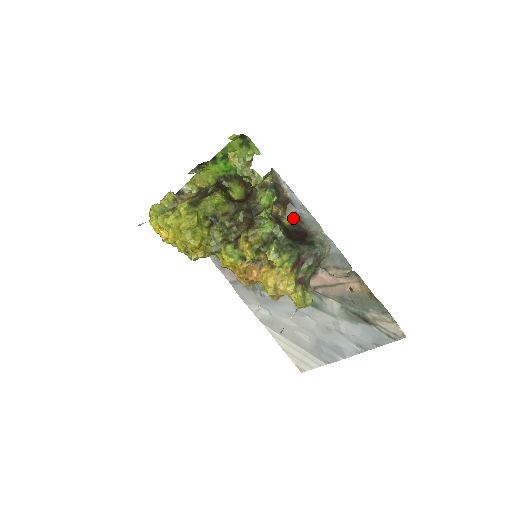
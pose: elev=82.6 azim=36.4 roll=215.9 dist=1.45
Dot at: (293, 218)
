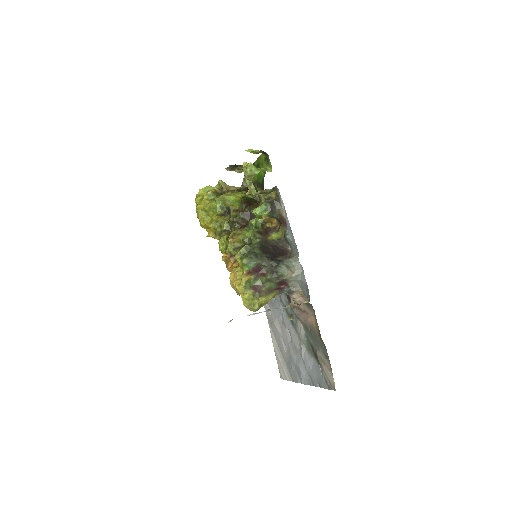
Dot at: (282, 236)
